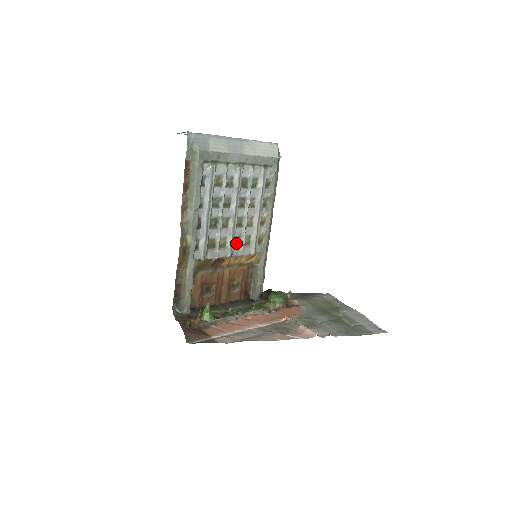
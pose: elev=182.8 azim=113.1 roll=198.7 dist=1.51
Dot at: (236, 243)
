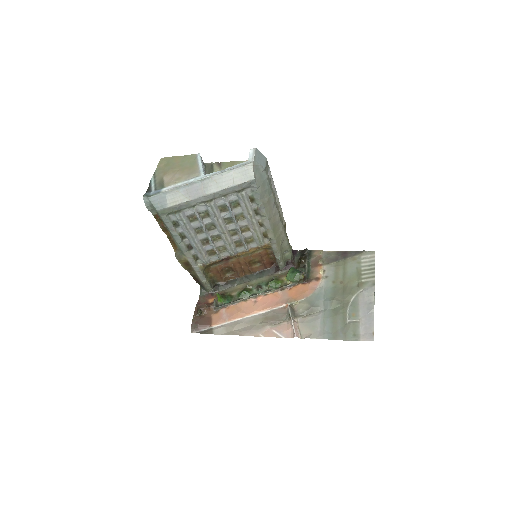
Dot at: (238, 244)
